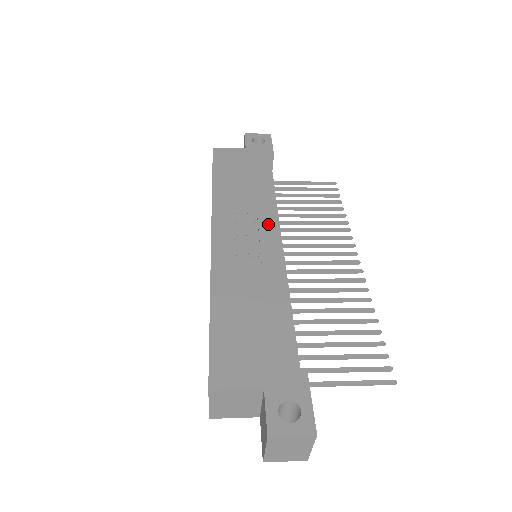
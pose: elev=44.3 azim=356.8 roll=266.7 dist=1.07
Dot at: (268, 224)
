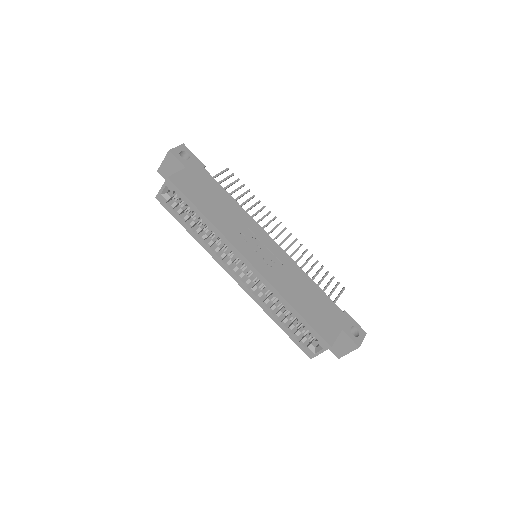
Dot at: (260, 233)
